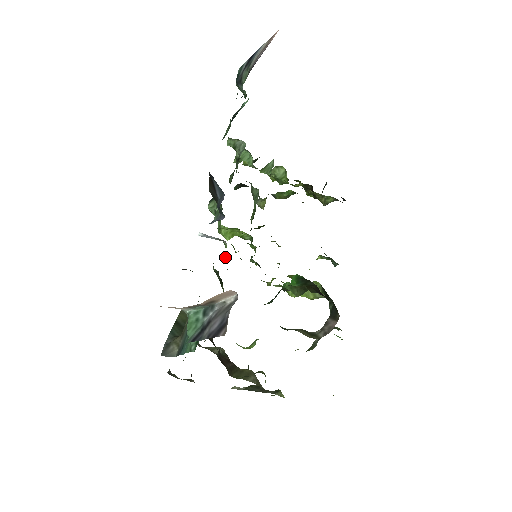
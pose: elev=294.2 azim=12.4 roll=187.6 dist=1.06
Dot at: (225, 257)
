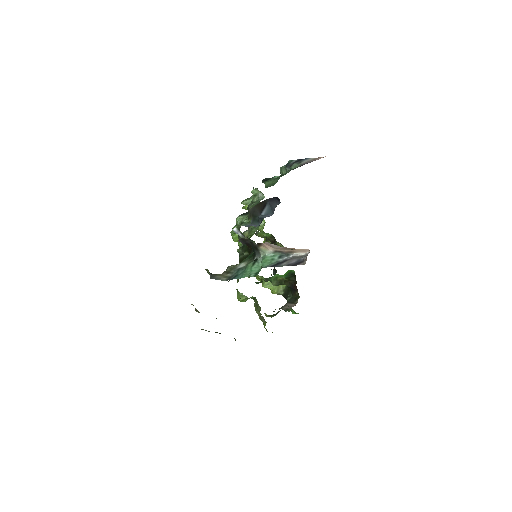
Dot at: occluded
